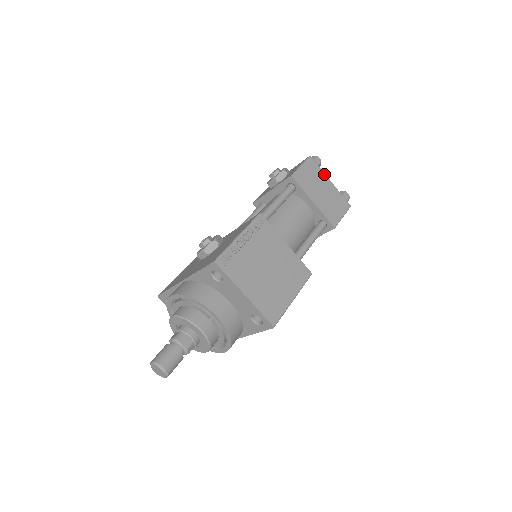
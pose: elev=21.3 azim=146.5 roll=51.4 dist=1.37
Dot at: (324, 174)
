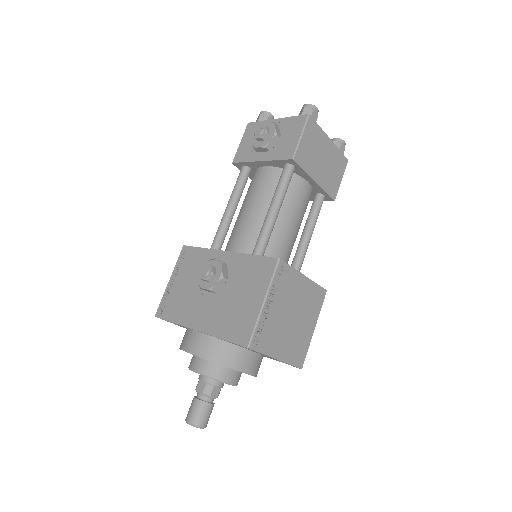
Dot at: (323, 133)
